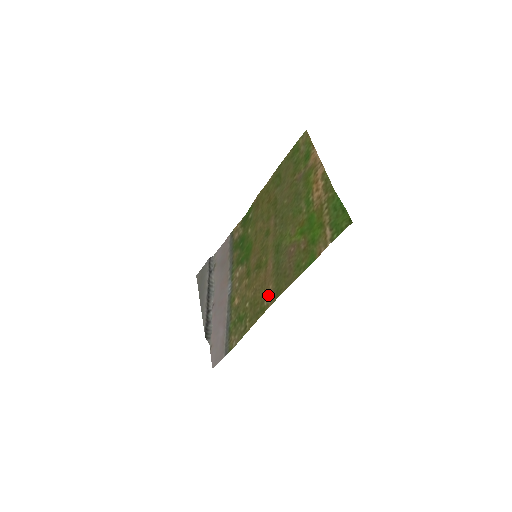
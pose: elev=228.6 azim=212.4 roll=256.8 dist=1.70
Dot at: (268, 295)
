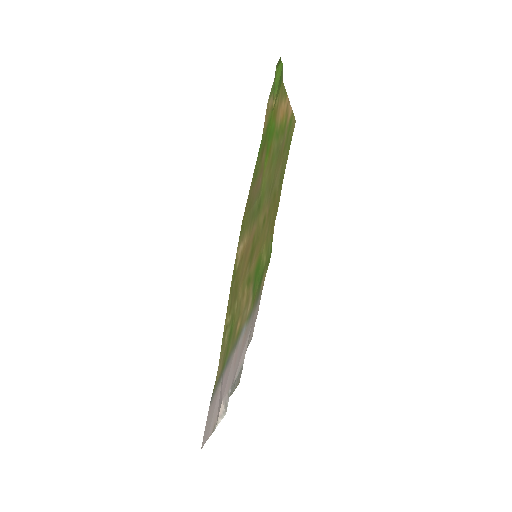
Dot at: (241, 251)
